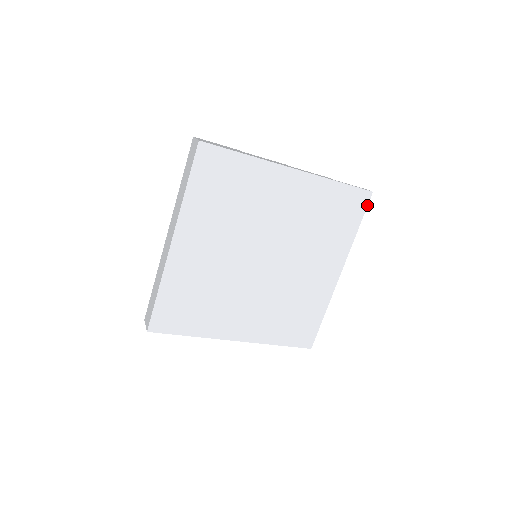
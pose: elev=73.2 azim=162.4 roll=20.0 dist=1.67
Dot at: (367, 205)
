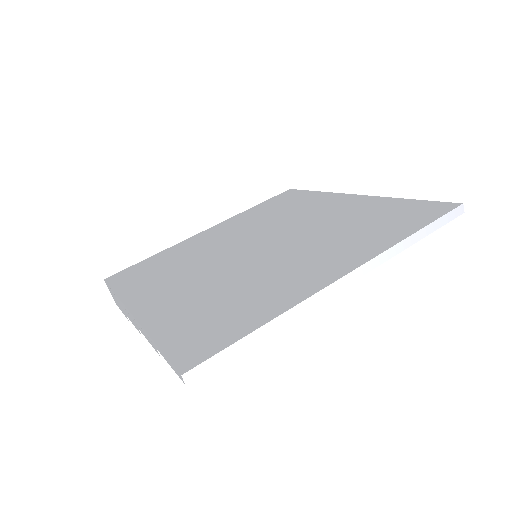
Dot at: (446, 214)
